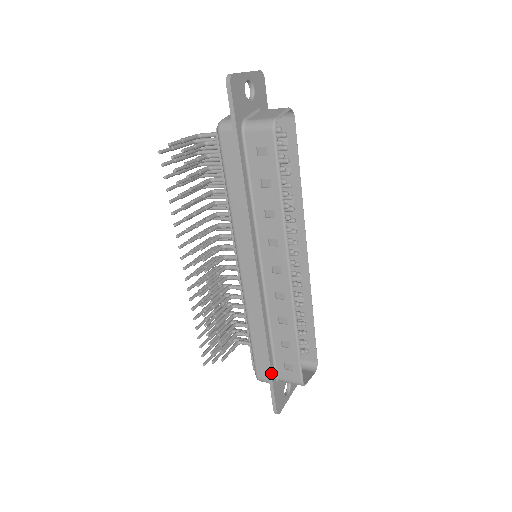
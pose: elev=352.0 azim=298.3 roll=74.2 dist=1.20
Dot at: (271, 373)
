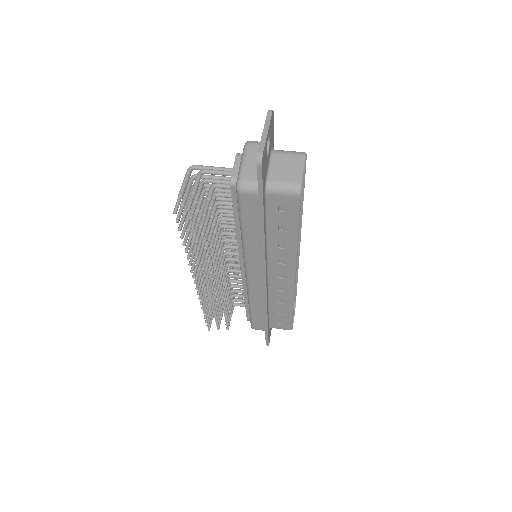
Dot at: occluded
